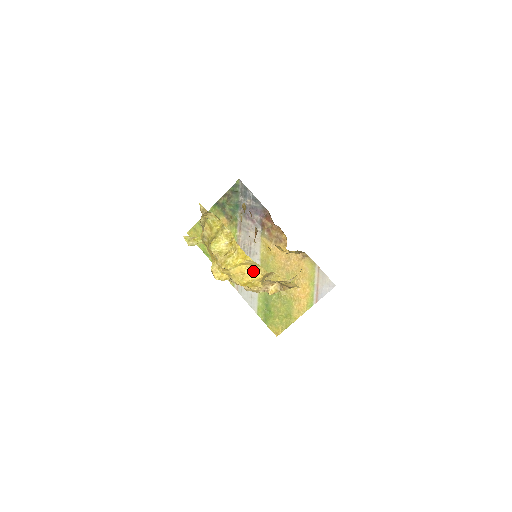
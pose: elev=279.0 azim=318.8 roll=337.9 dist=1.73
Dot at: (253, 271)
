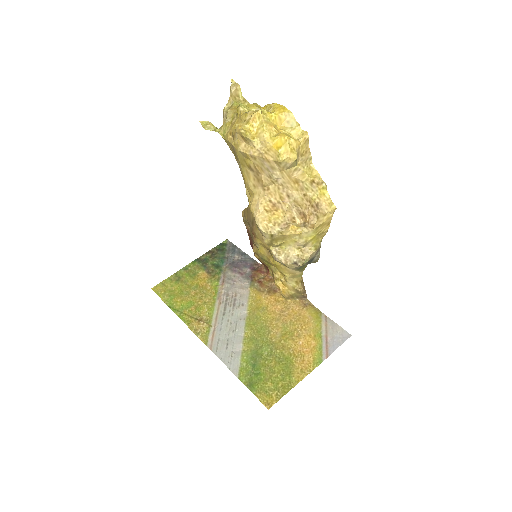
Dot at: (289, 134)
